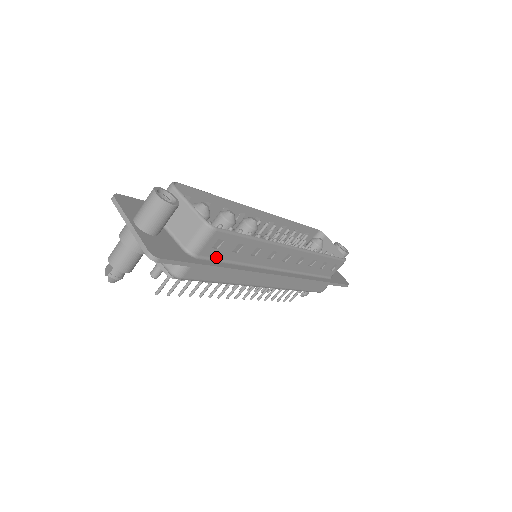
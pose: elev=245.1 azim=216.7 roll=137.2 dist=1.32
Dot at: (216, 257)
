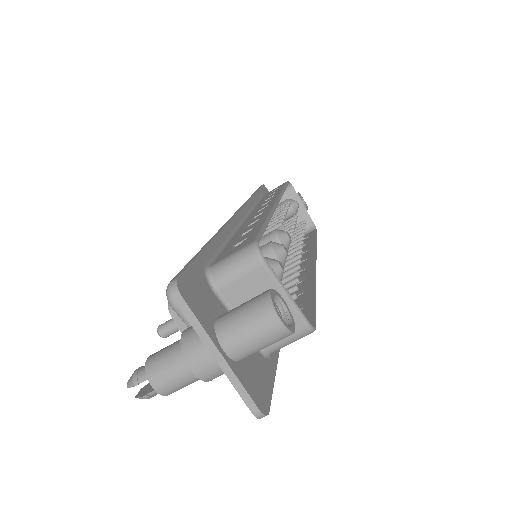
Dot at: occluded
